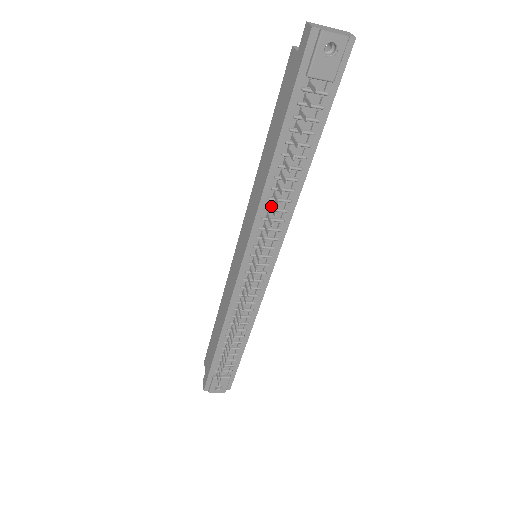
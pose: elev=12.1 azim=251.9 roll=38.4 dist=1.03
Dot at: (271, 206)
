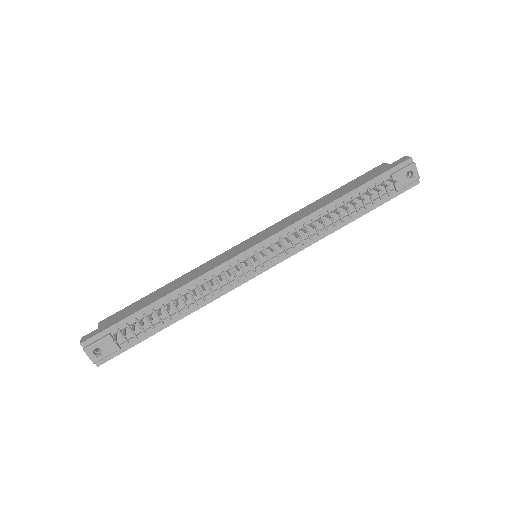
Dot at: (311, 224)
